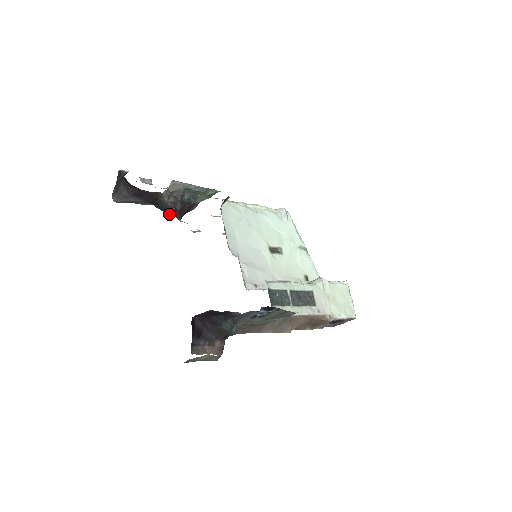
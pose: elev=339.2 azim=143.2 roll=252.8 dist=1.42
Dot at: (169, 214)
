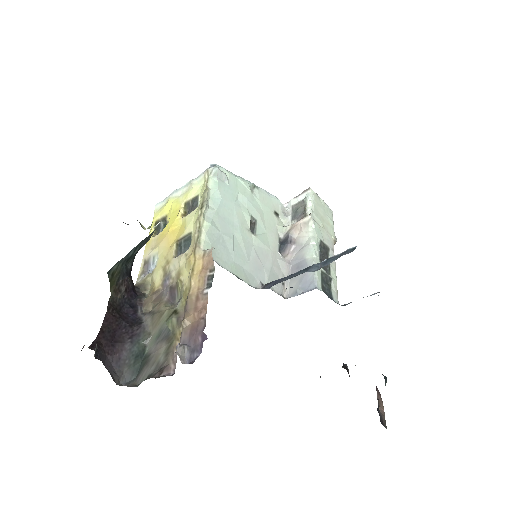
Dot at: (140, 305)
